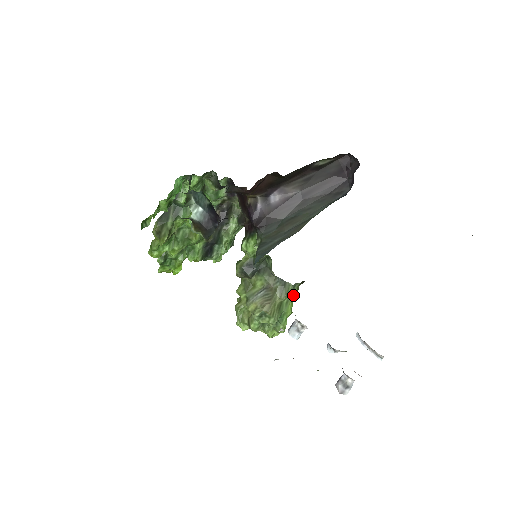
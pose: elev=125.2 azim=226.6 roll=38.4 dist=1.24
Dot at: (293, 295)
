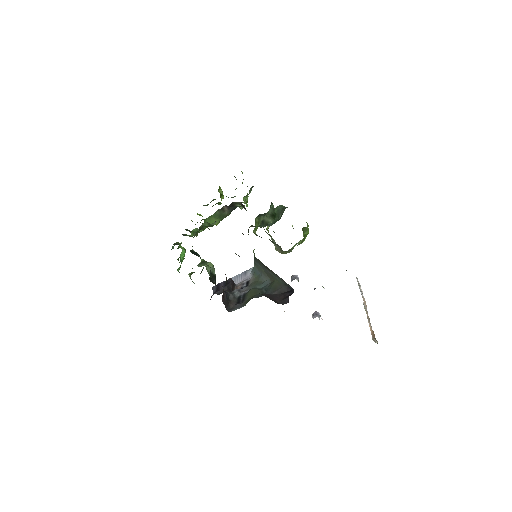
Dot at: (299, 244)
